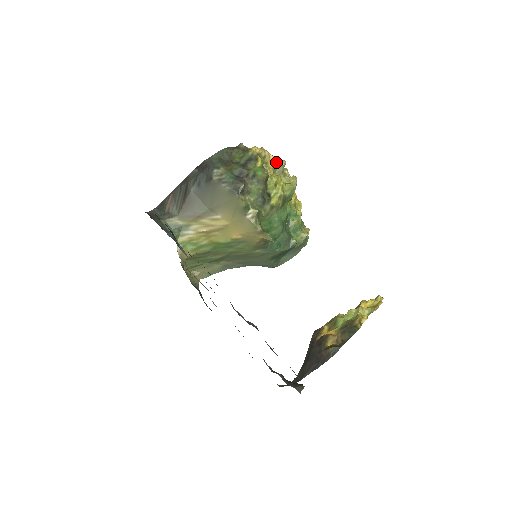
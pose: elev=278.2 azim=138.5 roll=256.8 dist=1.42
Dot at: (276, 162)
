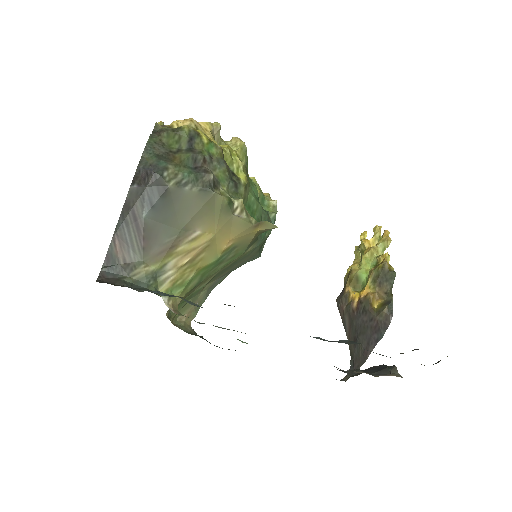
Dot at: (211, 129)
